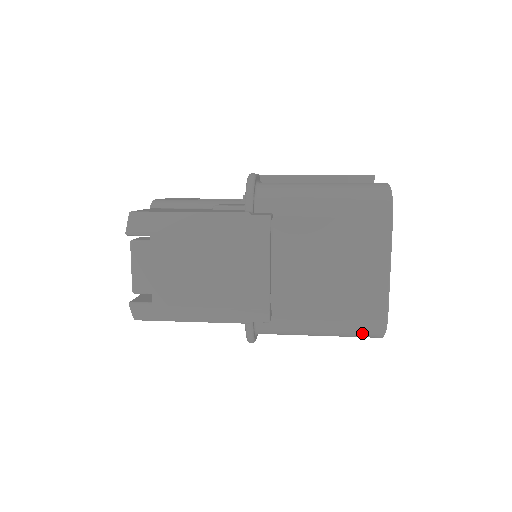
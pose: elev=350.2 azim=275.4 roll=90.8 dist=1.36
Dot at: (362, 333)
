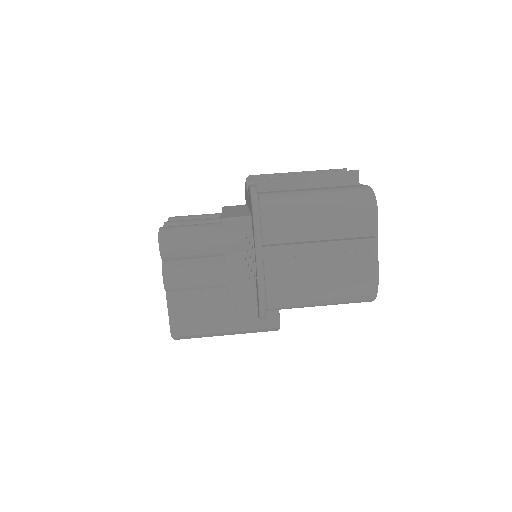
Dot at: occluded
